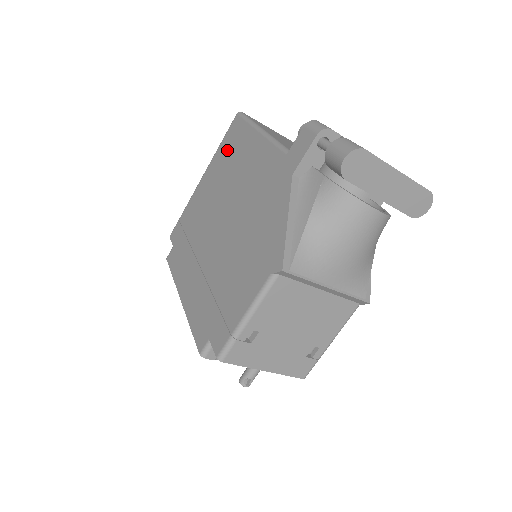
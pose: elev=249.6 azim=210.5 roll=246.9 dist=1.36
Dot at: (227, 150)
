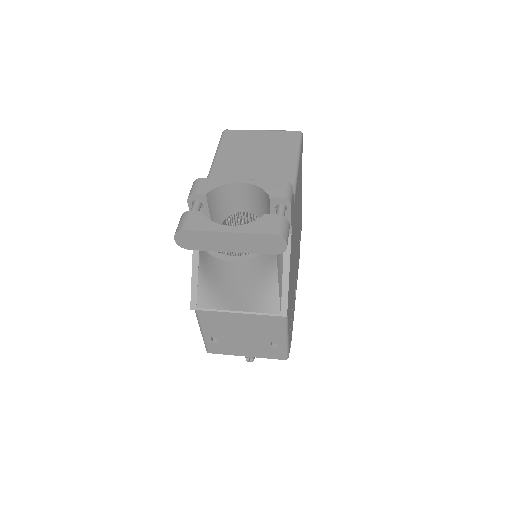
Dot at: occluded
